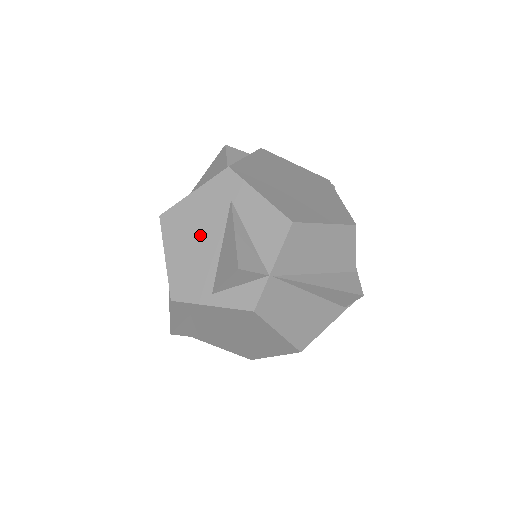
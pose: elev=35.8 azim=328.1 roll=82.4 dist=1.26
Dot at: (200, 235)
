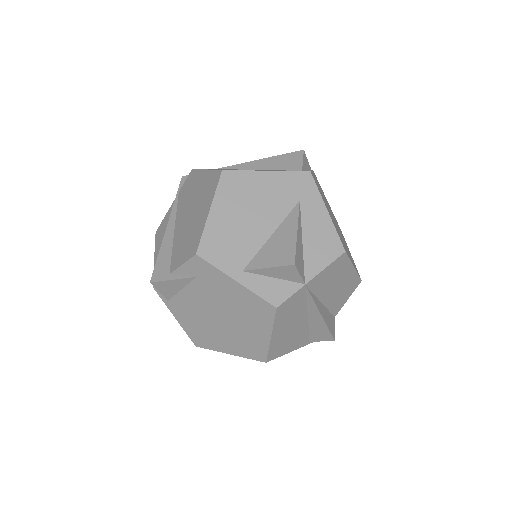
Dot at: (256, 212)
